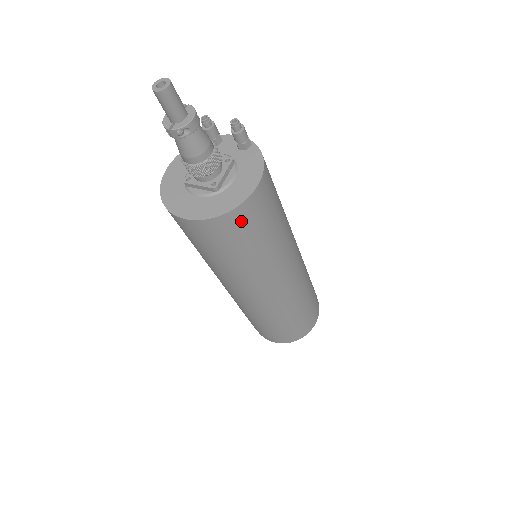
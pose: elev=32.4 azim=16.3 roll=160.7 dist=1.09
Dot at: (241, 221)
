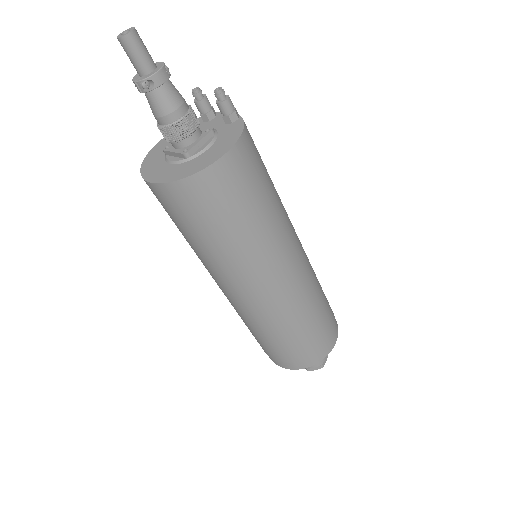
Dot at: (206, 191)
